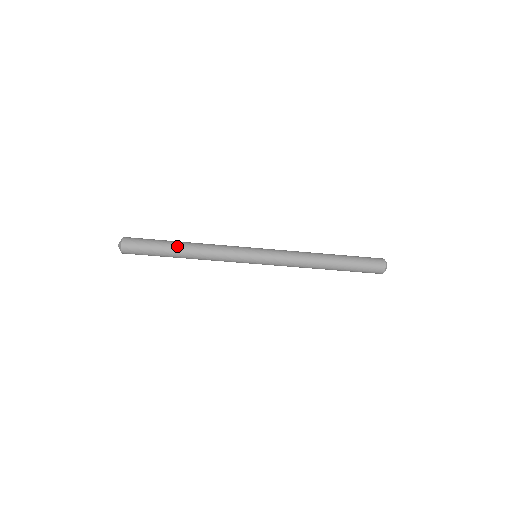
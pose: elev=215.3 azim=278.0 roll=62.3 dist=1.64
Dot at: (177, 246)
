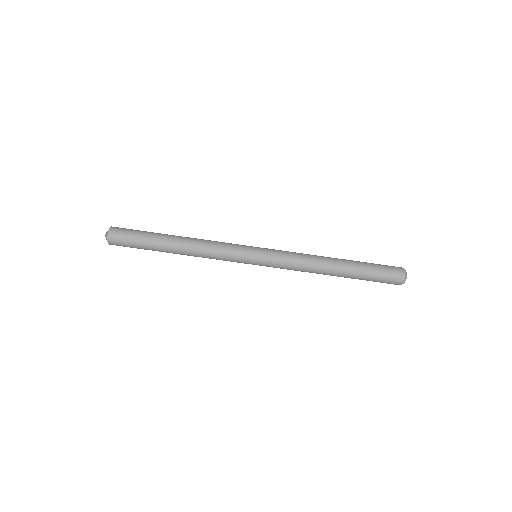
Dot at: (170, 235)
